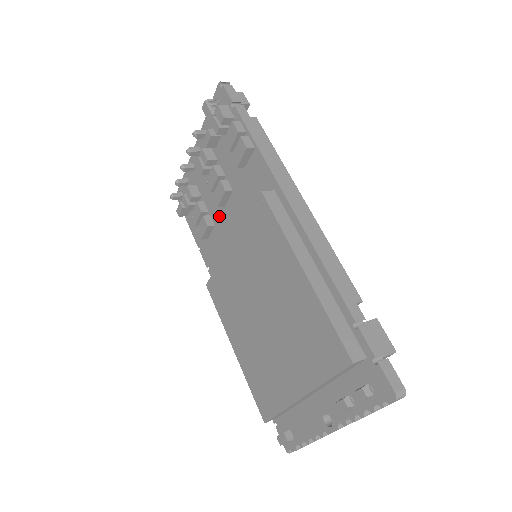
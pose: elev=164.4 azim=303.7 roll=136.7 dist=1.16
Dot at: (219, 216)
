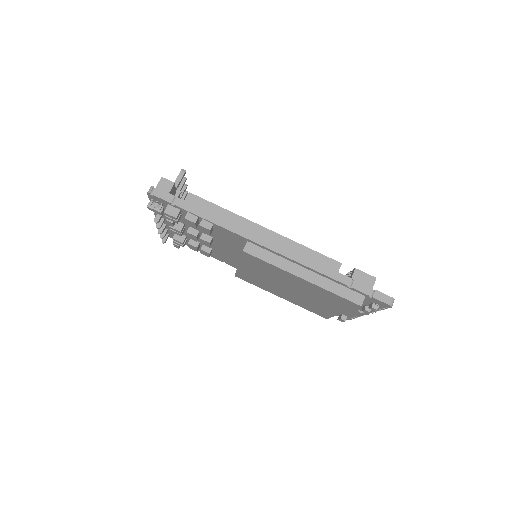
Dot at: (212, 245)
